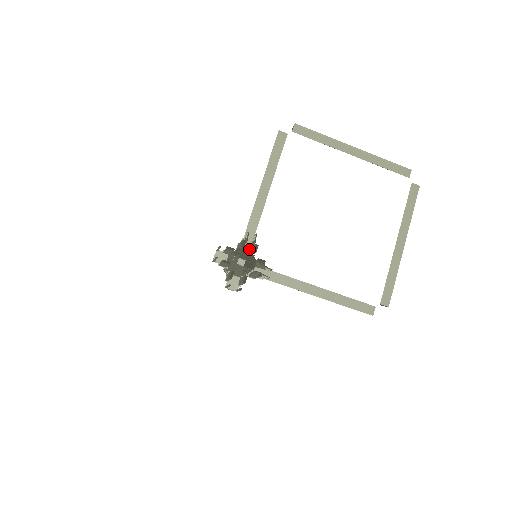
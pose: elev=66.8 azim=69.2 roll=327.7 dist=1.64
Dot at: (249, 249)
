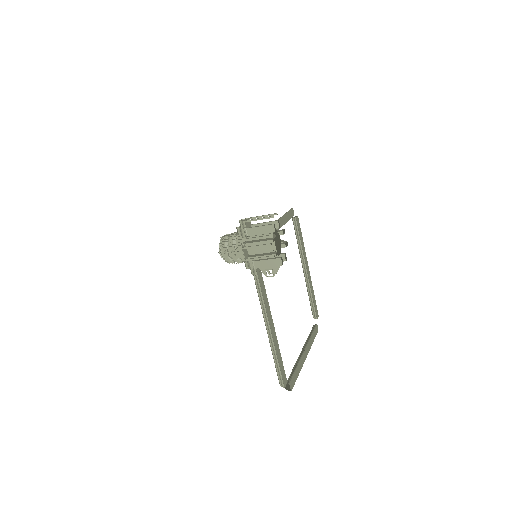
Dot at: occluded
